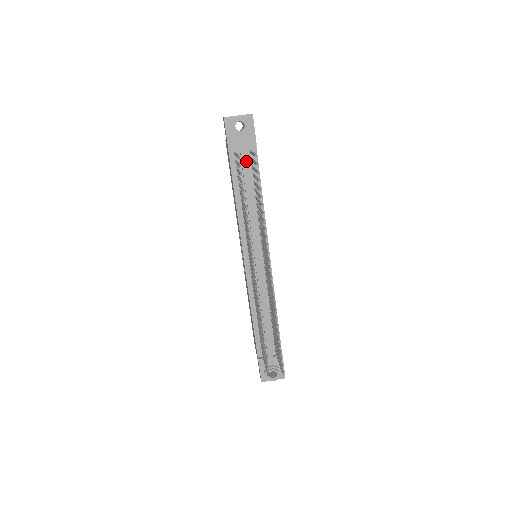
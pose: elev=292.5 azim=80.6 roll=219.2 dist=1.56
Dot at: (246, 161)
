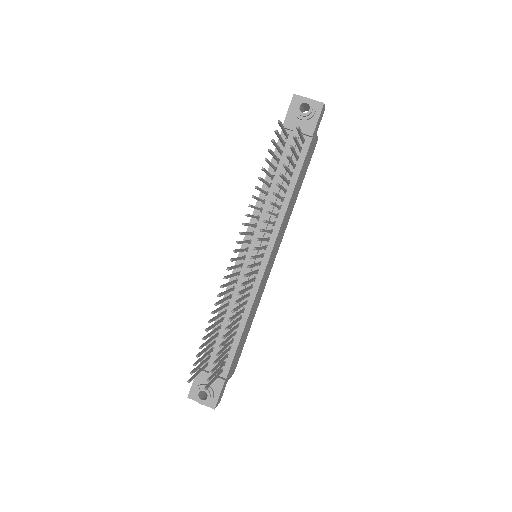
Dot at: (294, 147)
